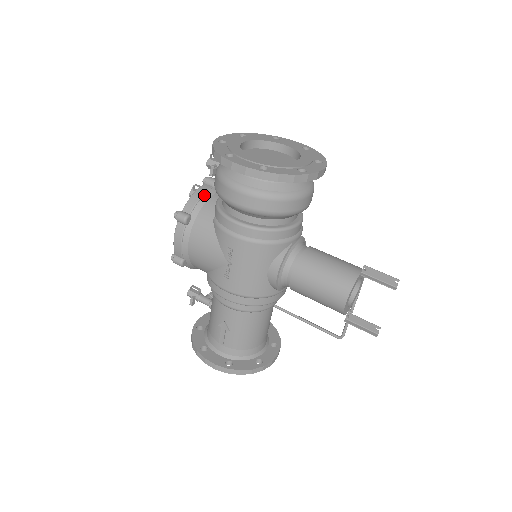
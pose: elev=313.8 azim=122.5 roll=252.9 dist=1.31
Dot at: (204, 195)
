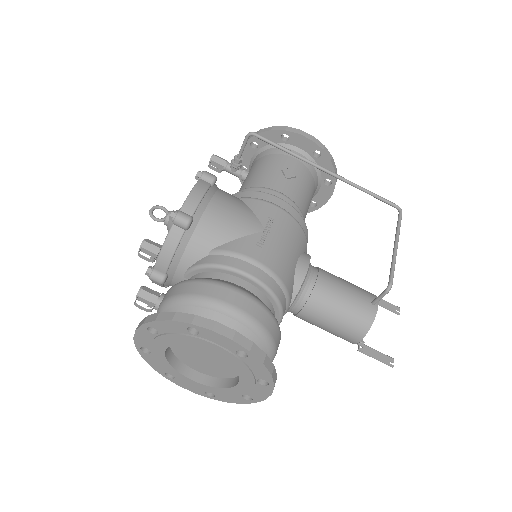
Dot at: (163, 286)
